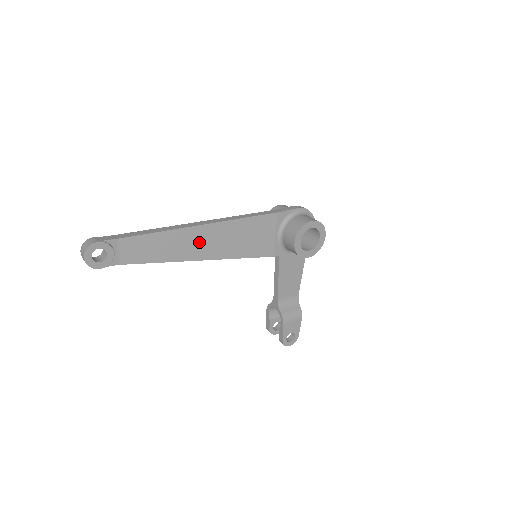
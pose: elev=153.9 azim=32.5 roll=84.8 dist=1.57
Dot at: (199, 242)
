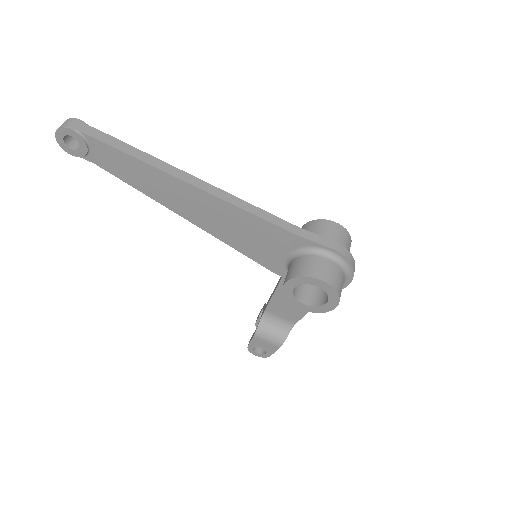
Dot at: (185, 199)
